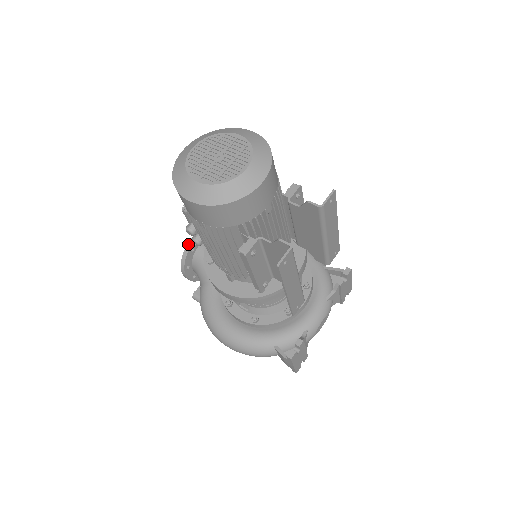
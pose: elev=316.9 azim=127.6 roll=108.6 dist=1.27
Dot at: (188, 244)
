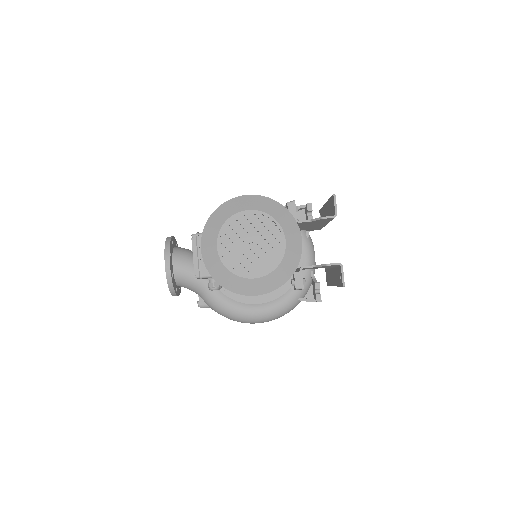
Dot at: (167, 274)
